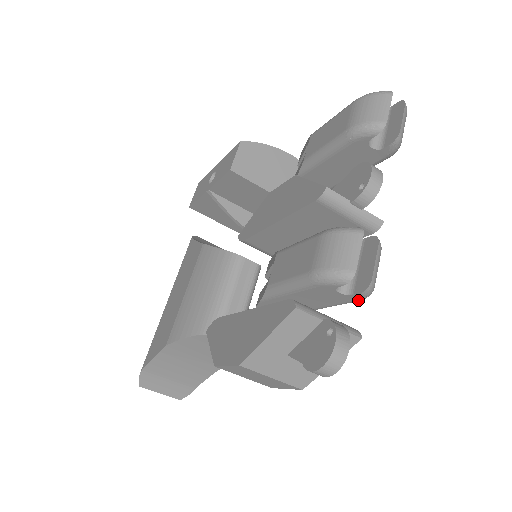
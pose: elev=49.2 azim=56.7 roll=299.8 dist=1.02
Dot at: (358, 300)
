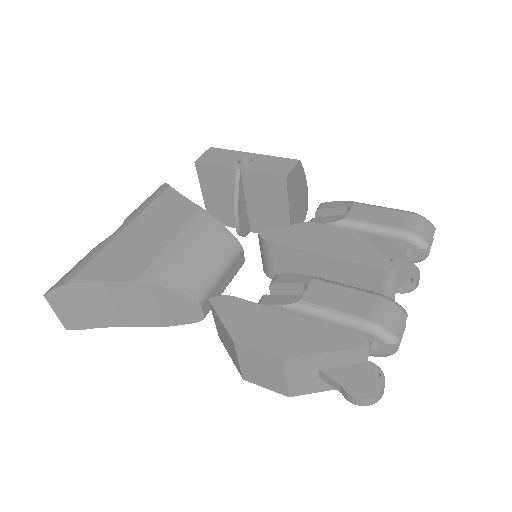
Dot at: (371, 355)
